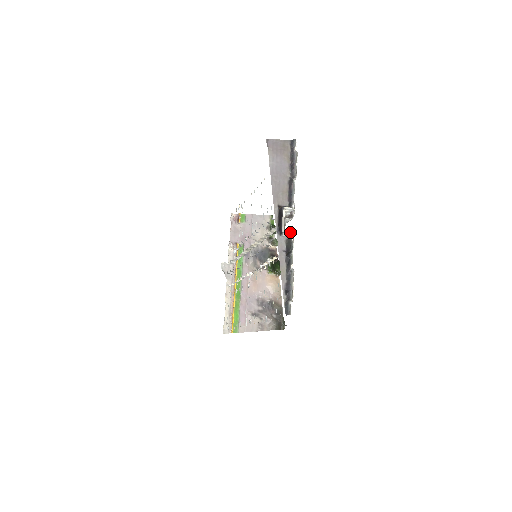
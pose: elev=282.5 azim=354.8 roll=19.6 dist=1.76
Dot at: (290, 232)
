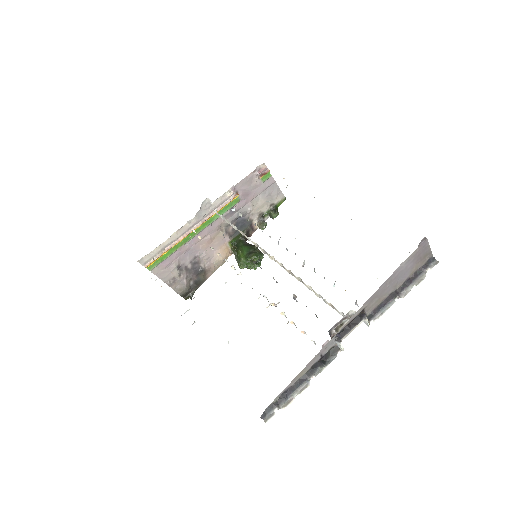
Dot at: occluded
